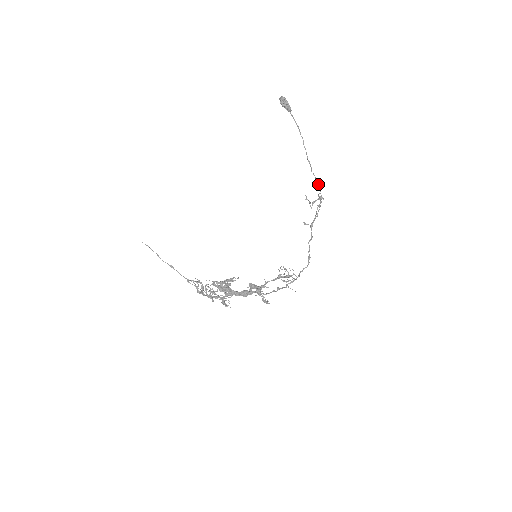
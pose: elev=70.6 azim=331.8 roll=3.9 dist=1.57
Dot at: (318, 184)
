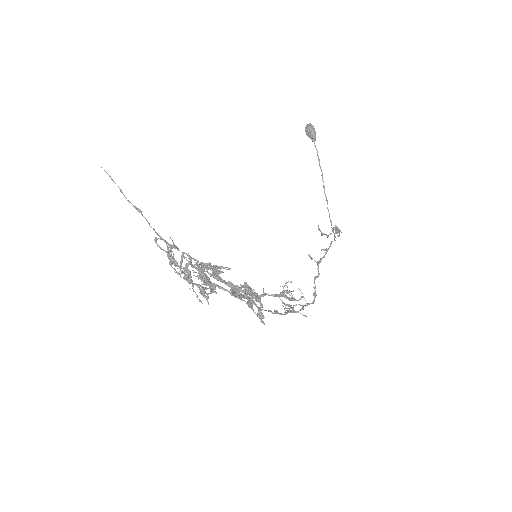
Dot at: (331, 223)
